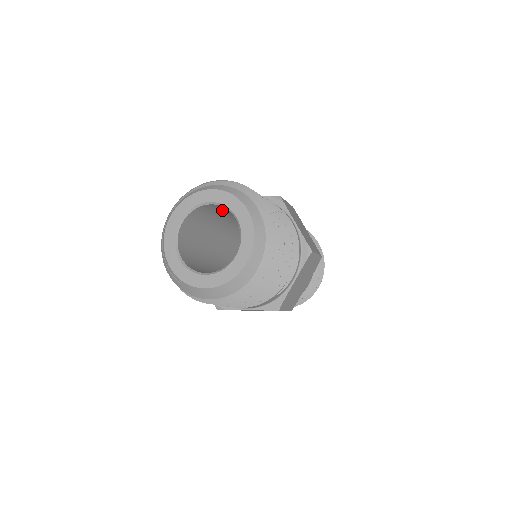
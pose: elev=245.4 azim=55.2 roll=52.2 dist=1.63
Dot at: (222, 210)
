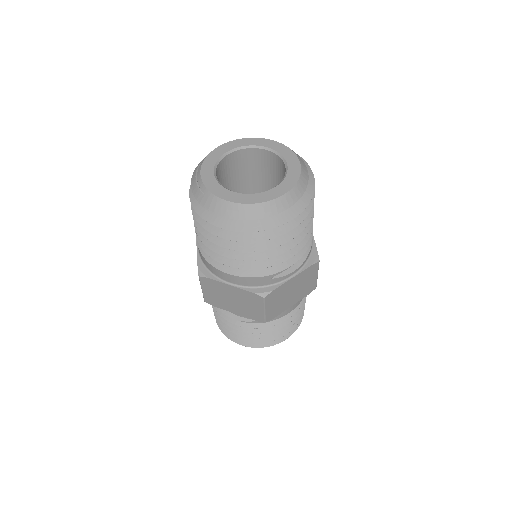
Dot at: (266, 170)
